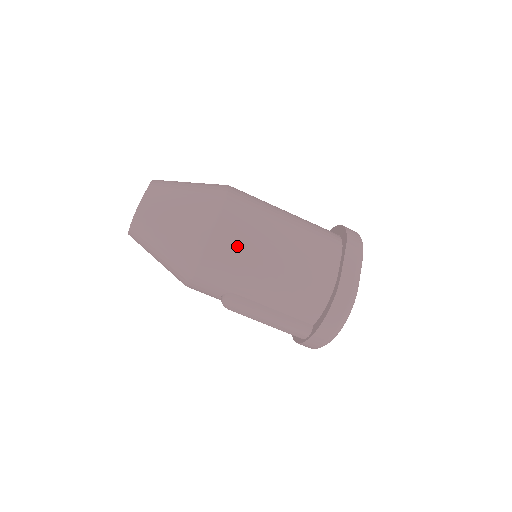
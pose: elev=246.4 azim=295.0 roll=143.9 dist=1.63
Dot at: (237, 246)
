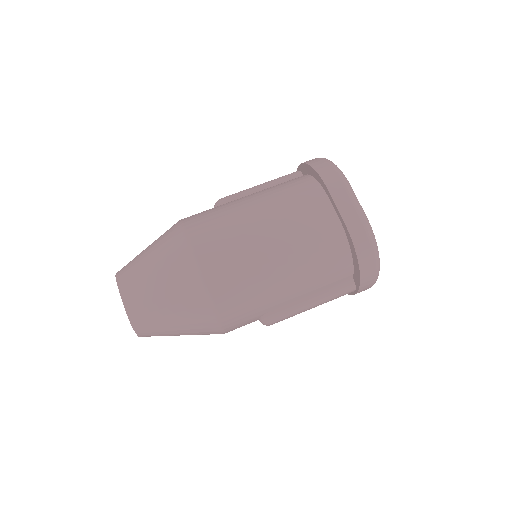
Dot at: (238, 281)
